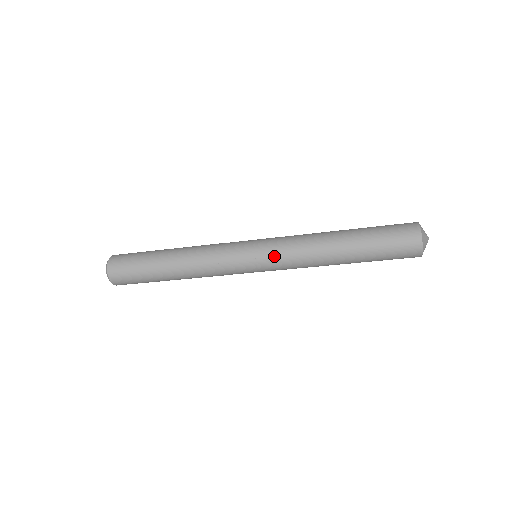
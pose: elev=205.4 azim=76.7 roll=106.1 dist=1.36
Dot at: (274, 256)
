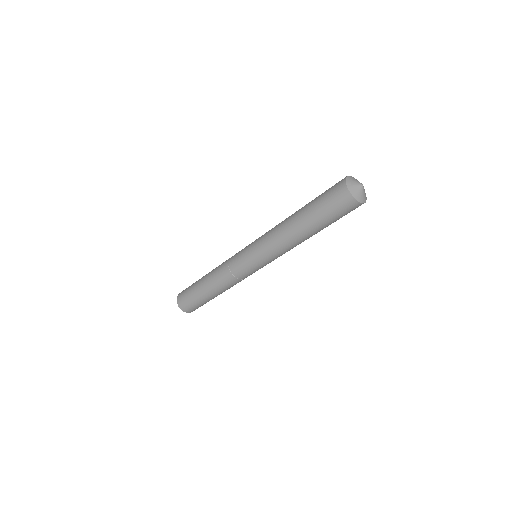
Dot at: (257, 242)
